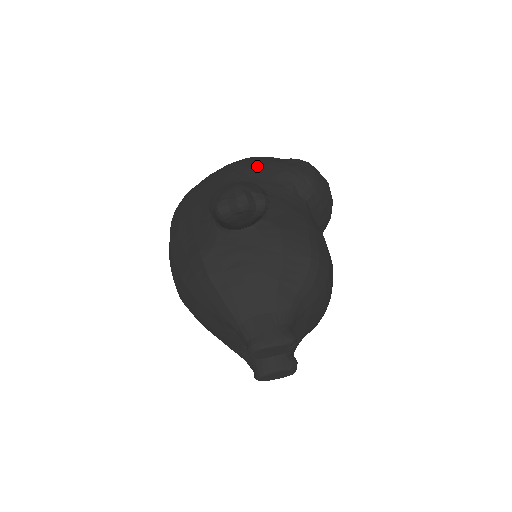
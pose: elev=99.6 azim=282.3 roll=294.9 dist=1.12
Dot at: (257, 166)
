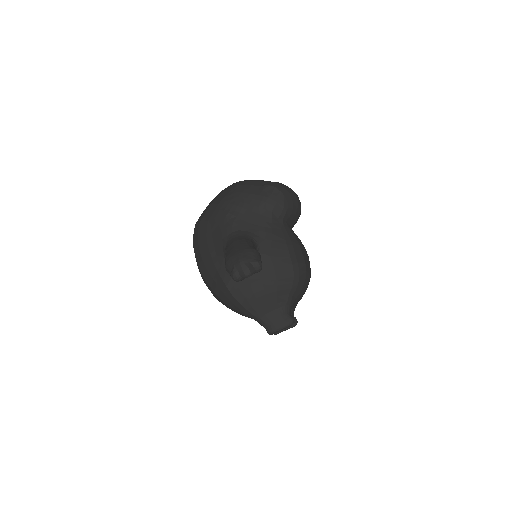
Dot at: (243, 203)
